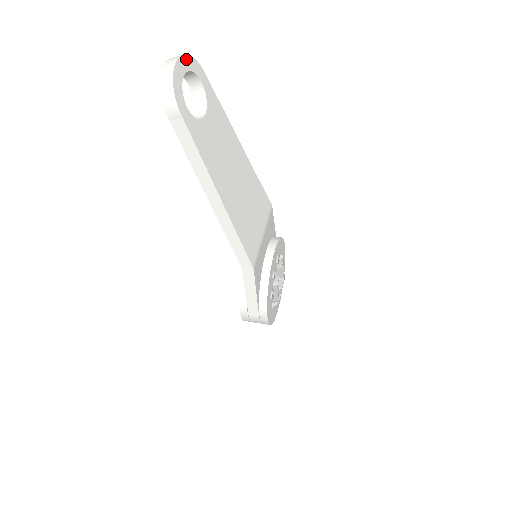
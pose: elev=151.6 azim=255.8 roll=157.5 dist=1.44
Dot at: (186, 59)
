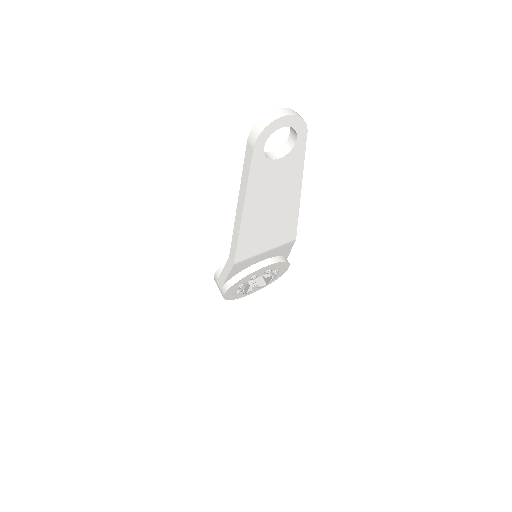
Dot at: (295, 118)
